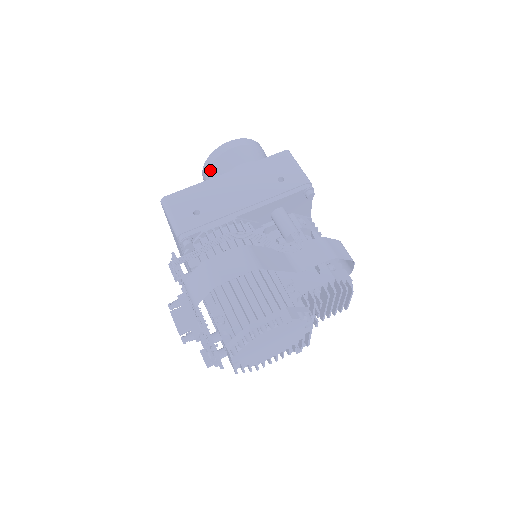
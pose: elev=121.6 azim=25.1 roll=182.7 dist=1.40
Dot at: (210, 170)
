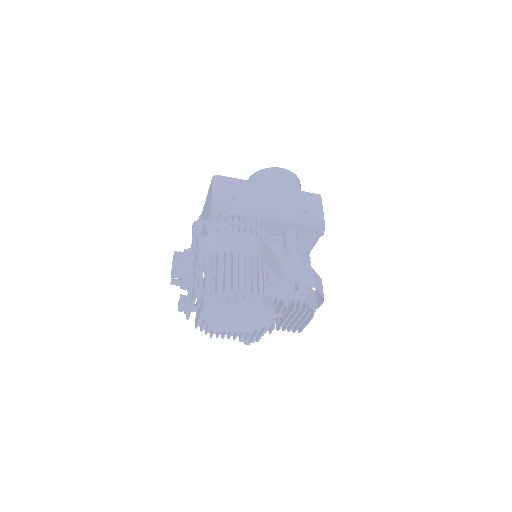
Dot at: (256, 180)
